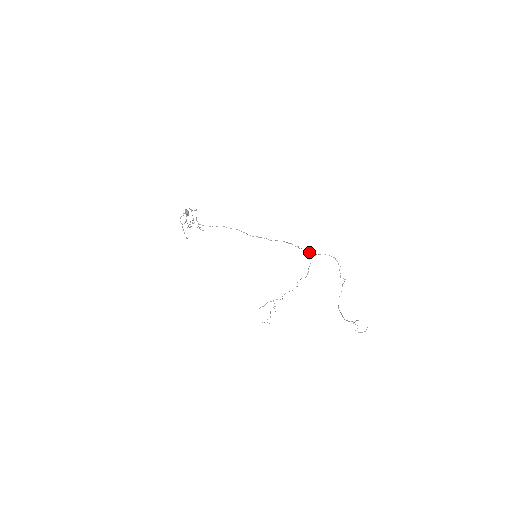
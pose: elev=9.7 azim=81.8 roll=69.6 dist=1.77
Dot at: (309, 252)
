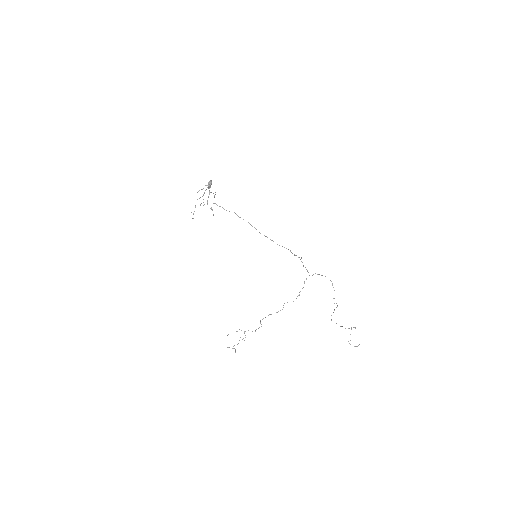
Dot at: (307, 271)
